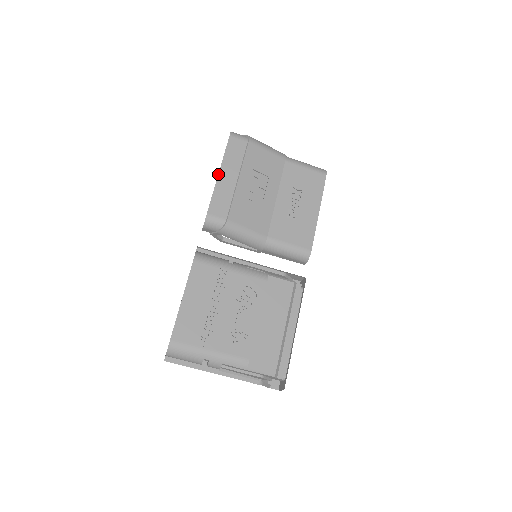
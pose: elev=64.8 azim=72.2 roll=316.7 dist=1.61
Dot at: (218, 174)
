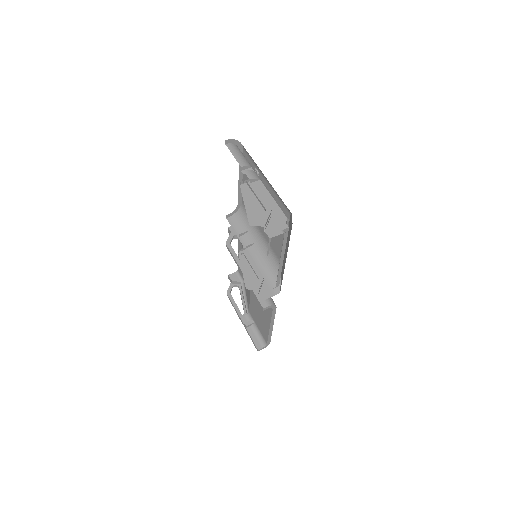
Dot at: occluded
